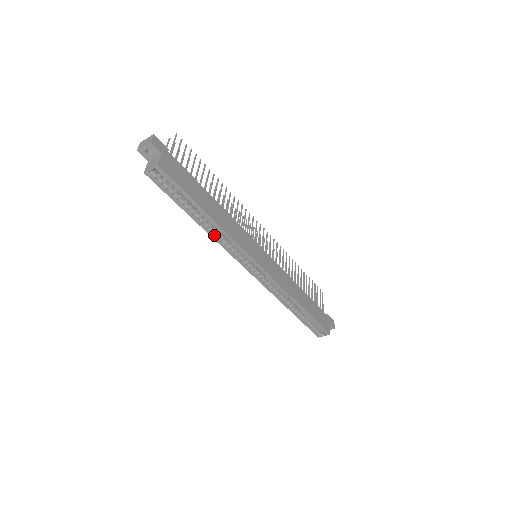
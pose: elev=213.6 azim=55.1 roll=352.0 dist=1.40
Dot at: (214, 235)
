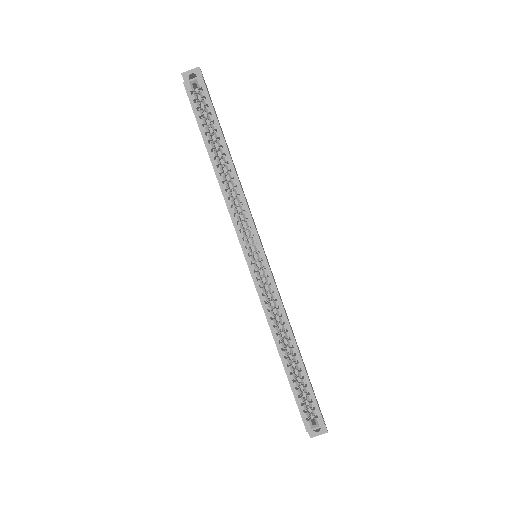
Dot at: (225, 187)
